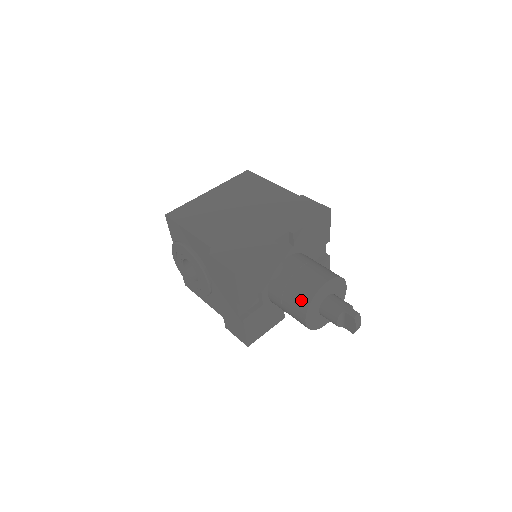
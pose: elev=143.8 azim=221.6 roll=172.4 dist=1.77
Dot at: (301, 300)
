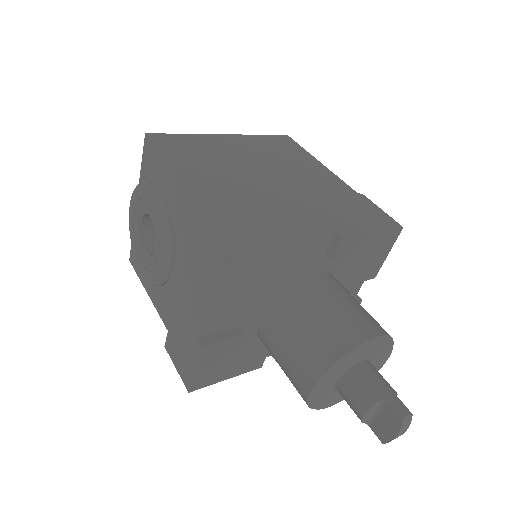
Dot at: (319, 351)
